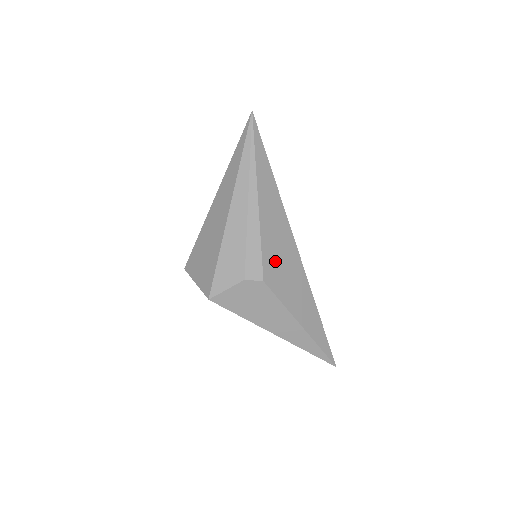
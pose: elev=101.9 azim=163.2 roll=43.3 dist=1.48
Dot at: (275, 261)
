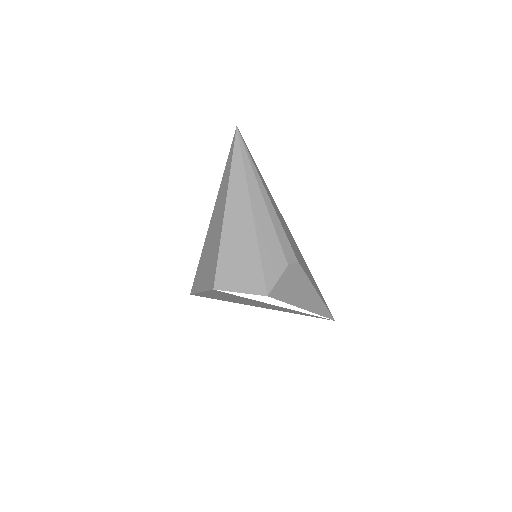
Dot at: (292, 245)
